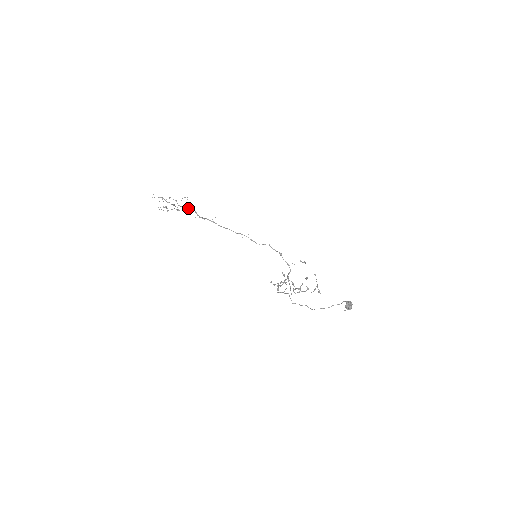
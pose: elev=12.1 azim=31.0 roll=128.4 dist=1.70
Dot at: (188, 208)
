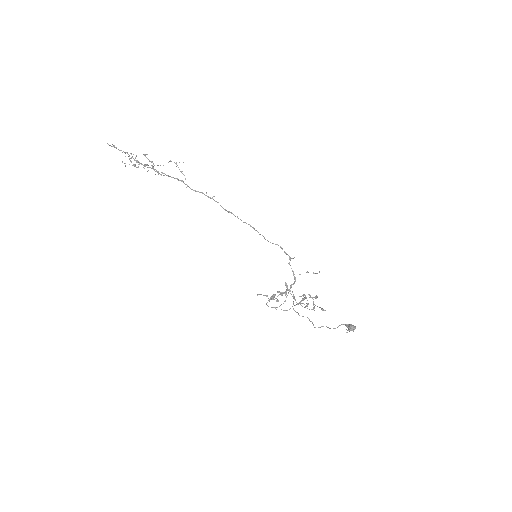
Dot at: (170, 176)
